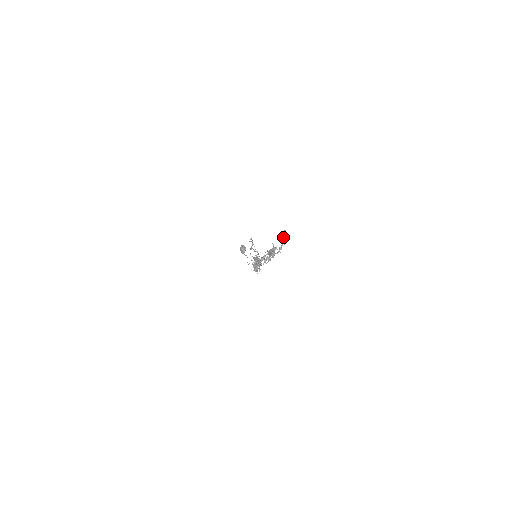
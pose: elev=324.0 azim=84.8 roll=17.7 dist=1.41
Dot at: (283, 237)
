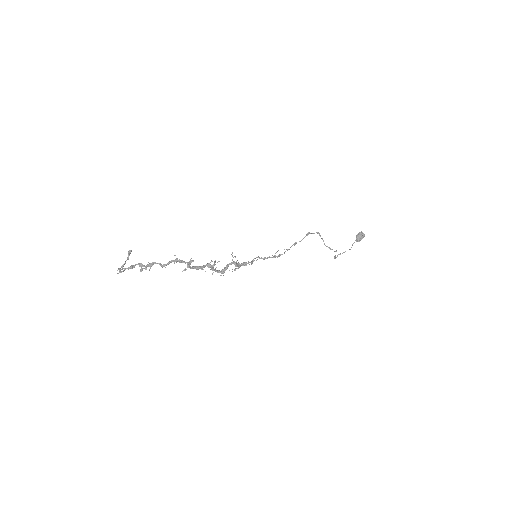
Dot at: (128, 256)
